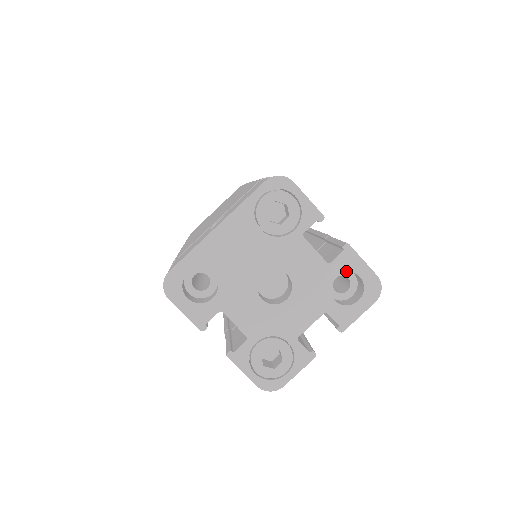
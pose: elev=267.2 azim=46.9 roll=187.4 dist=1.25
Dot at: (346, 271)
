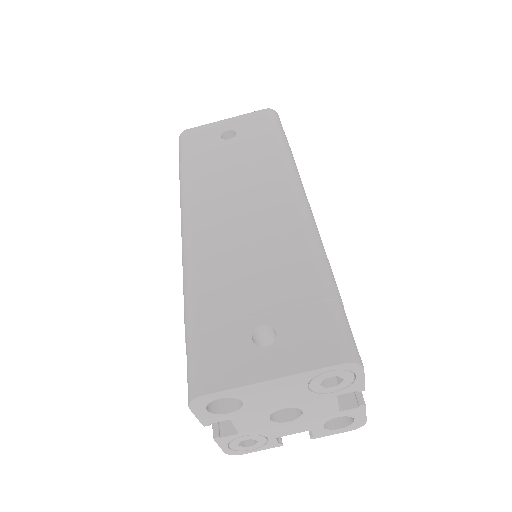
Dot at: (348, 416)
